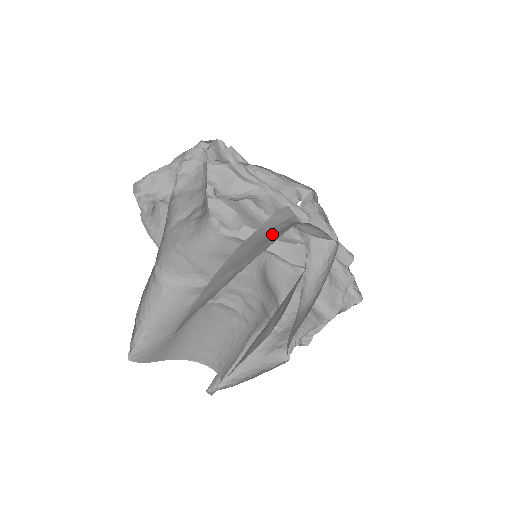
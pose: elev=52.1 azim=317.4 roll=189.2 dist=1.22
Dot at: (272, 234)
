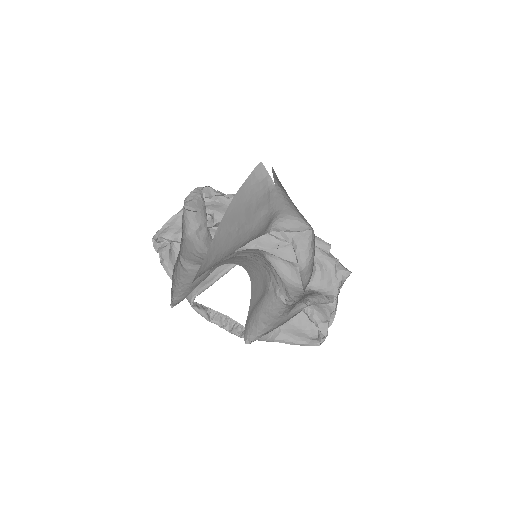
Dot at: (259, 196)
